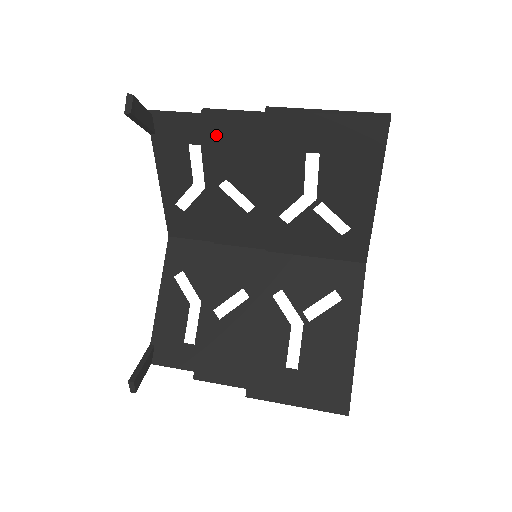
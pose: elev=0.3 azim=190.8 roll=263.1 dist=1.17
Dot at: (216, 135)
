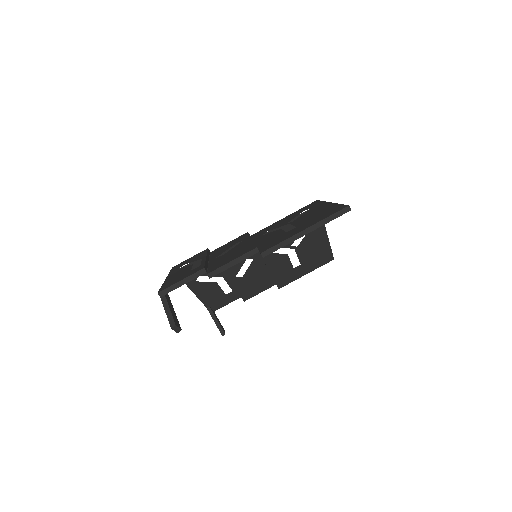
Dot at: occluded
